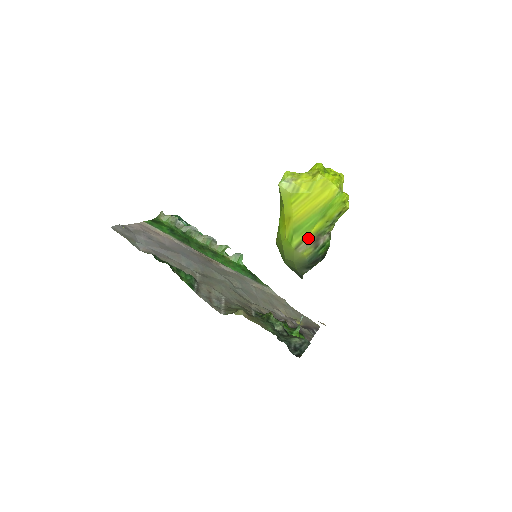
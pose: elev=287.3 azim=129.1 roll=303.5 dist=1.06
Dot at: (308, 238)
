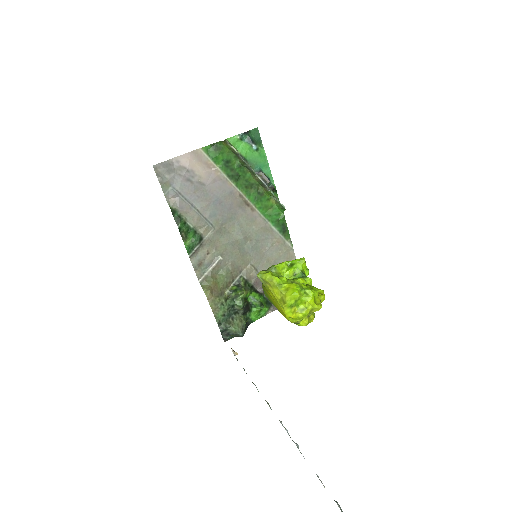
Dot at: occluded
